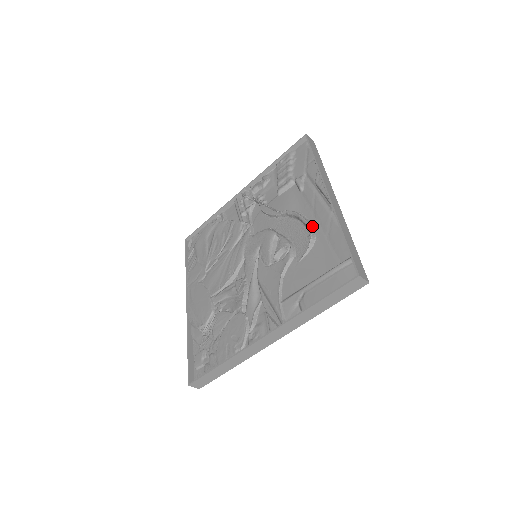
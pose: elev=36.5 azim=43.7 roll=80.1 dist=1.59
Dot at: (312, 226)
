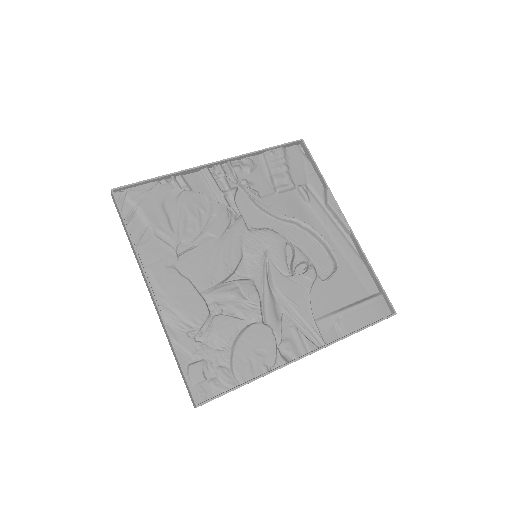
Dot at: (332, 248)
